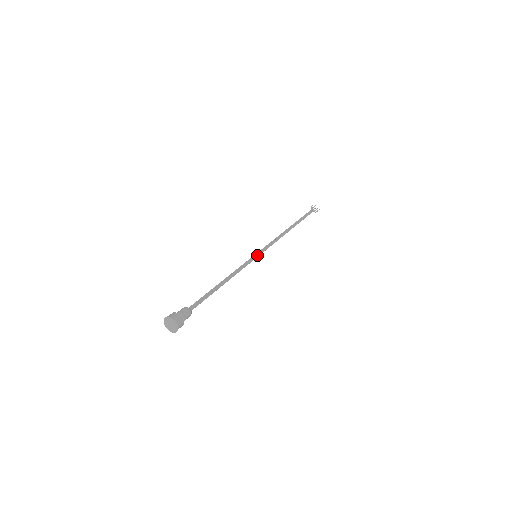
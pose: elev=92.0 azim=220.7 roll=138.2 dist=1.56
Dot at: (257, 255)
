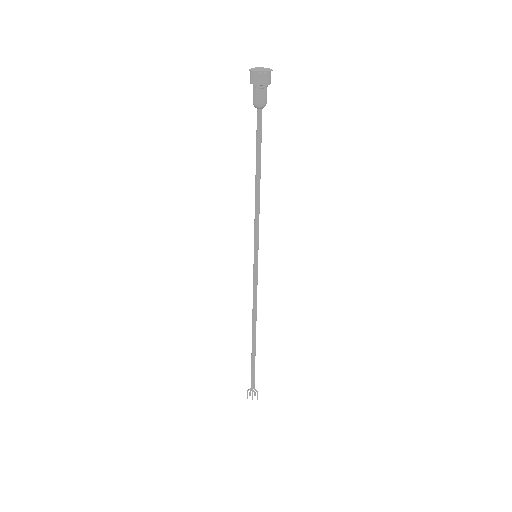
Dot at: (256, 256)
